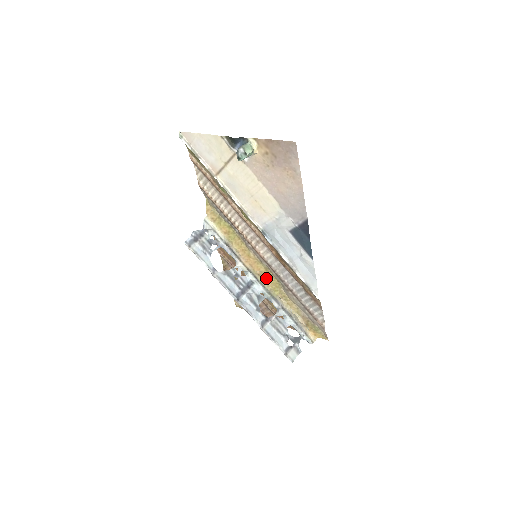
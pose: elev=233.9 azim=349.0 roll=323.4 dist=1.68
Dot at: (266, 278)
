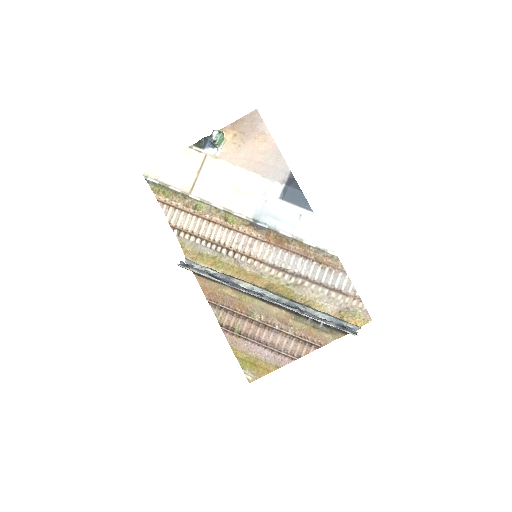
Dot at: (274, 288)
